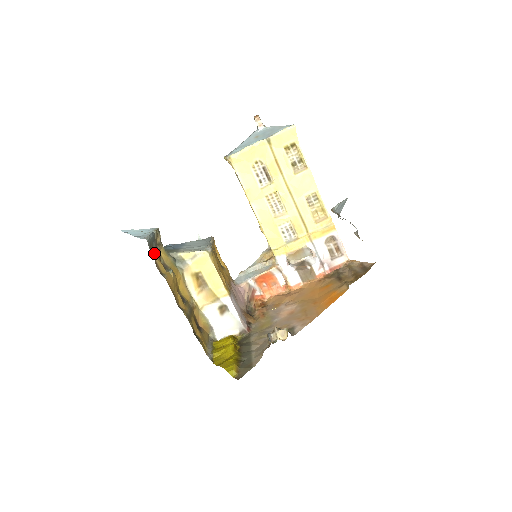
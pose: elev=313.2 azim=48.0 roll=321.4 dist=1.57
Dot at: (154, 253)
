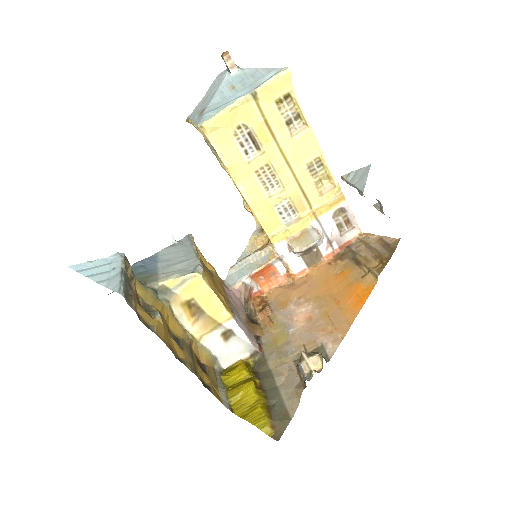
Dot at: (133, 304)
